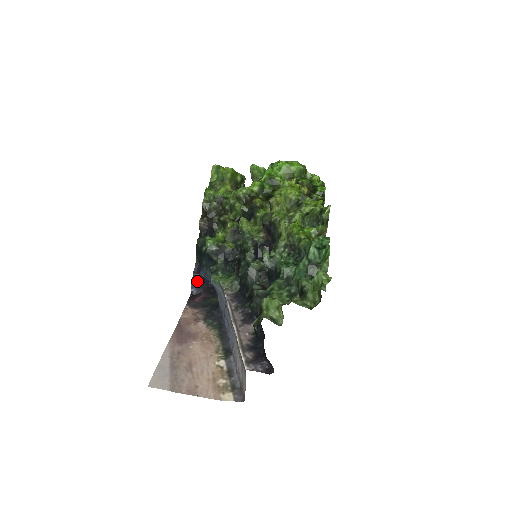
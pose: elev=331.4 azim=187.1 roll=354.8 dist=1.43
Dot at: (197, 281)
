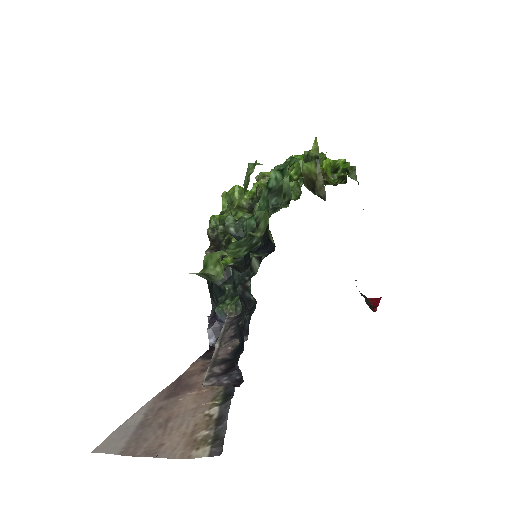
Dot at: (214, 327)
